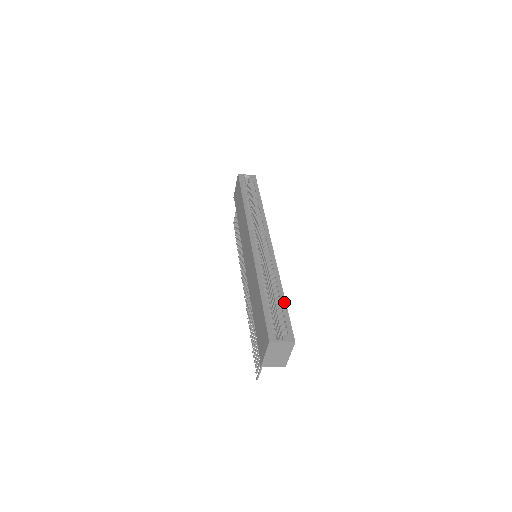
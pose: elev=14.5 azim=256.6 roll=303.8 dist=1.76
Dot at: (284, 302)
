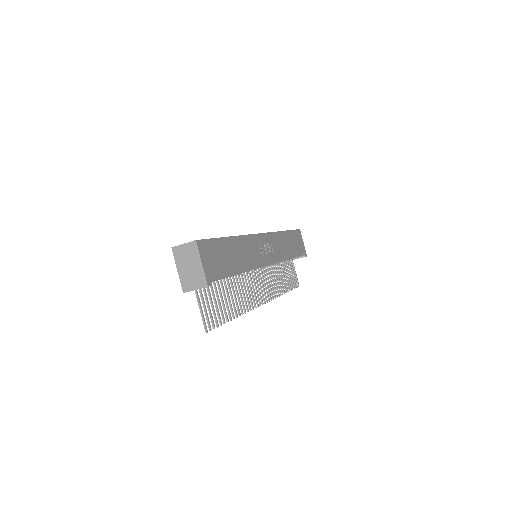
Dot at: (222, 237)
